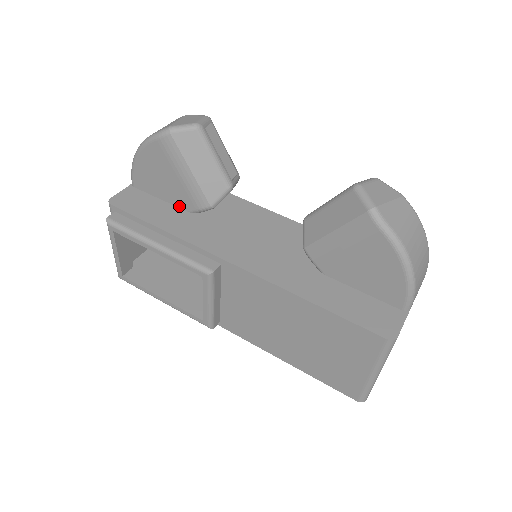
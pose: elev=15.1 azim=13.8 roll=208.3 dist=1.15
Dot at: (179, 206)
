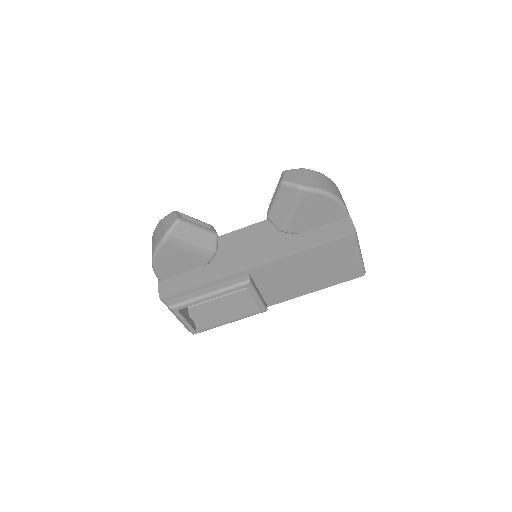
Dot at: (197, 268)
